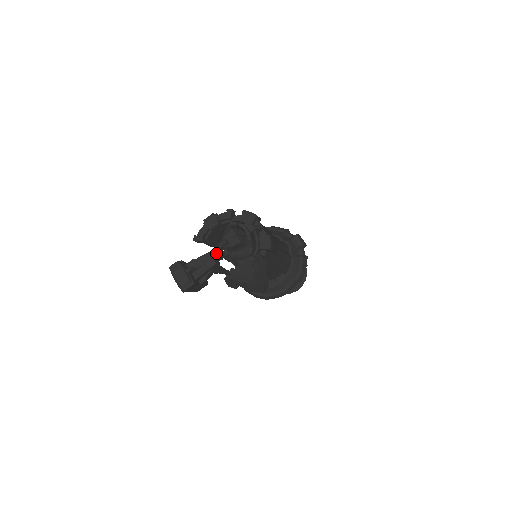
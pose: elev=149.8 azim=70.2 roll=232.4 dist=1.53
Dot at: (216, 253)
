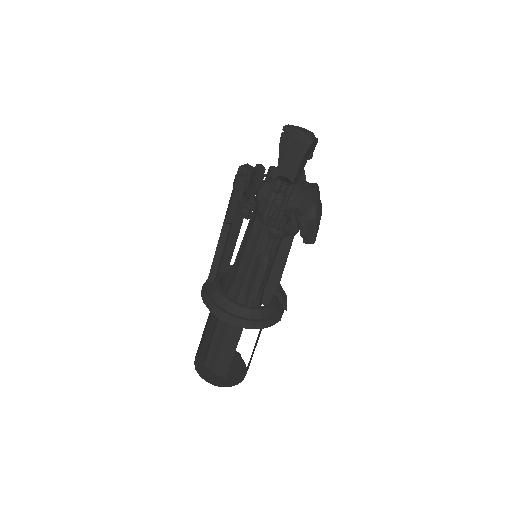
Dot at: occluded
